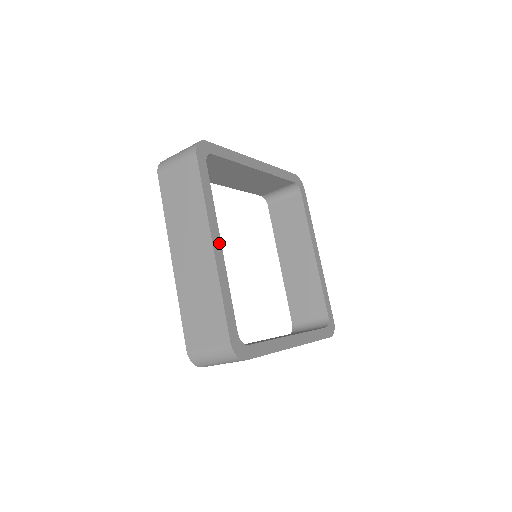
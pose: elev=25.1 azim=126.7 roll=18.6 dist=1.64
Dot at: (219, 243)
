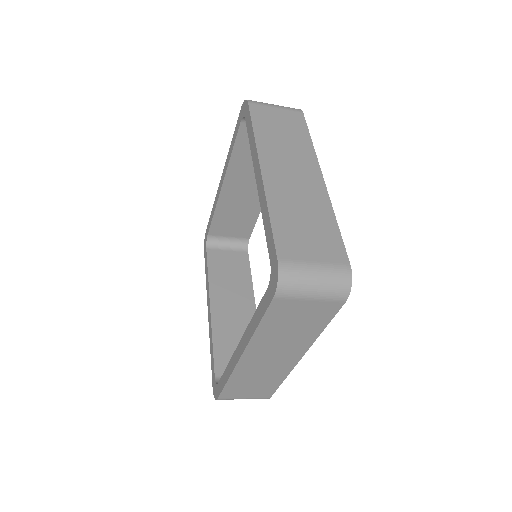
Dot at: occluded
